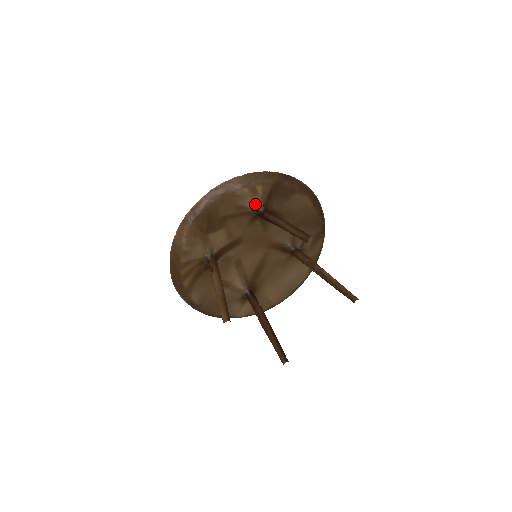
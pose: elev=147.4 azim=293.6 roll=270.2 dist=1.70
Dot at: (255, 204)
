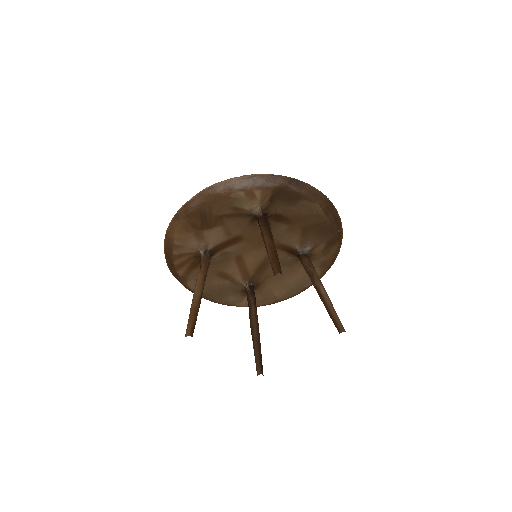
Dot at: (252, 208)
